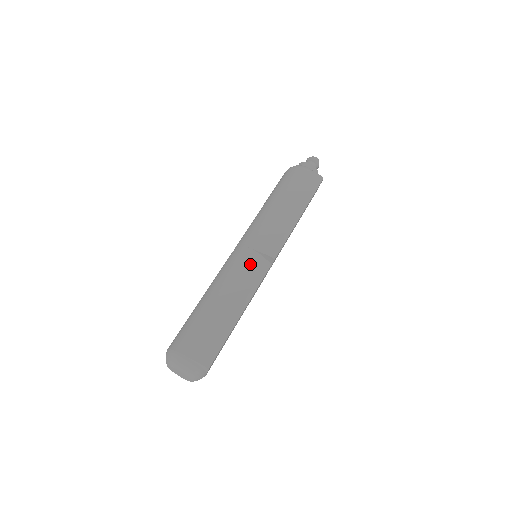
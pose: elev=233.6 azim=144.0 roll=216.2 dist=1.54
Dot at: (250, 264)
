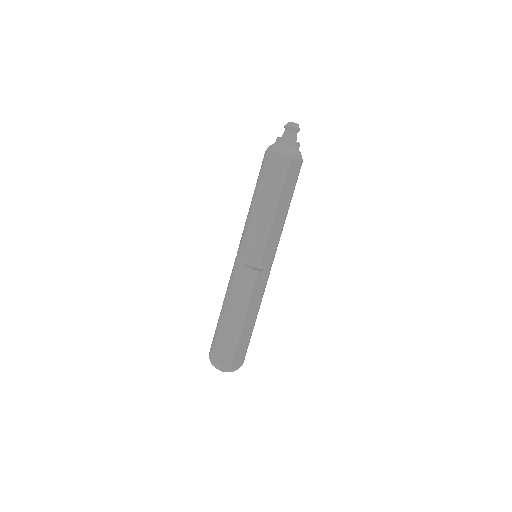
Dot at: (242, 275)
